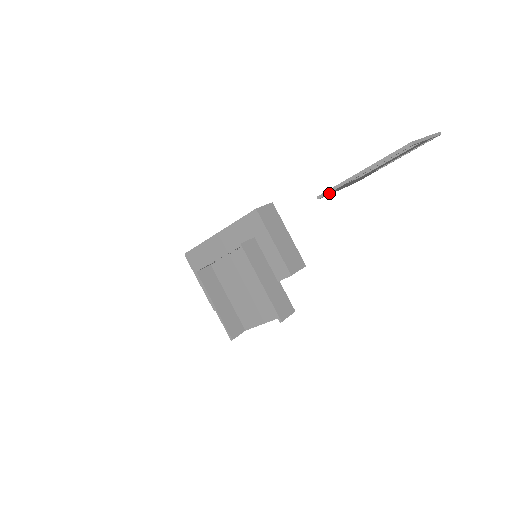
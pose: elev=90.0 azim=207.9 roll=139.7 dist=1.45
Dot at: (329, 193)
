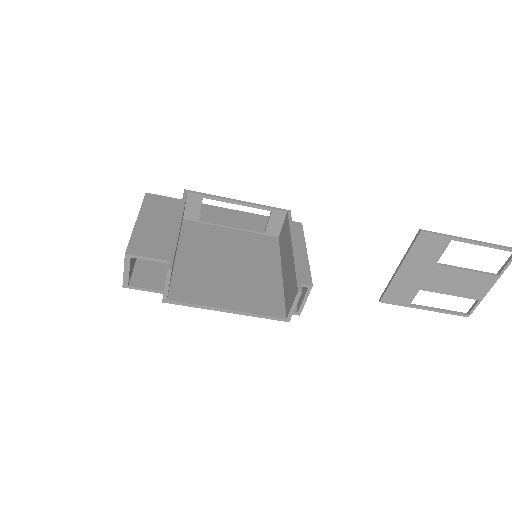
Dot at: (426, 239)
